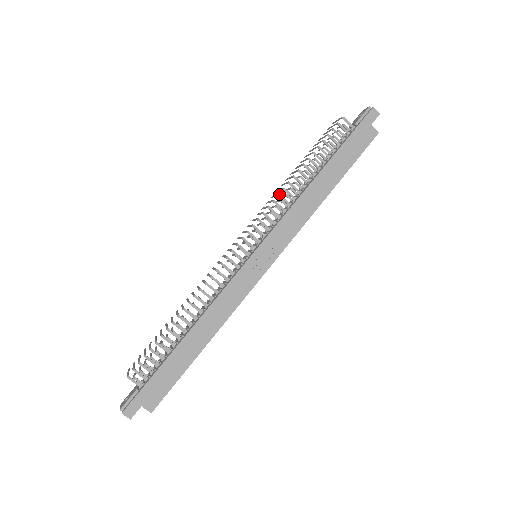
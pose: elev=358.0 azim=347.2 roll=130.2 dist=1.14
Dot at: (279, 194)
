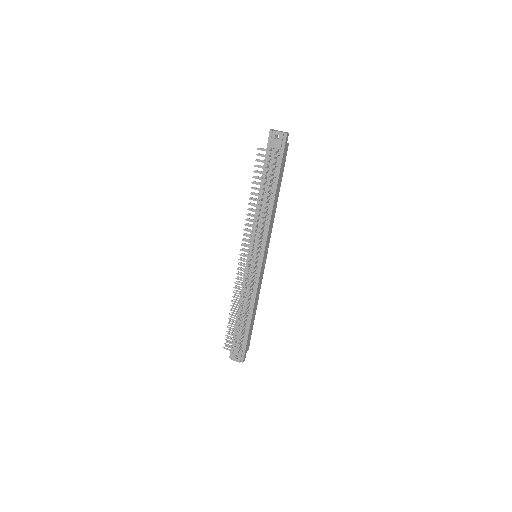
Dot at: (262, 223)
